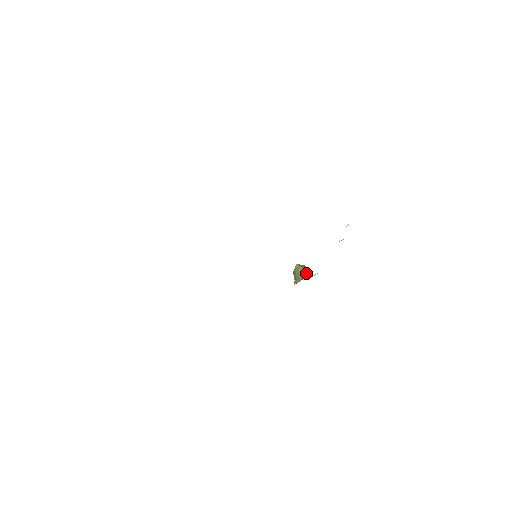
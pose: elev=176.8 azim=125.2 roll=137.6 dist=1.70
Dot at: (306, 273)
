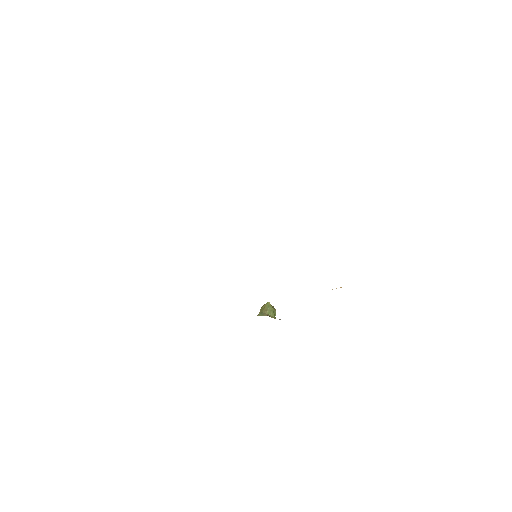
Dot at: (273, 314)
